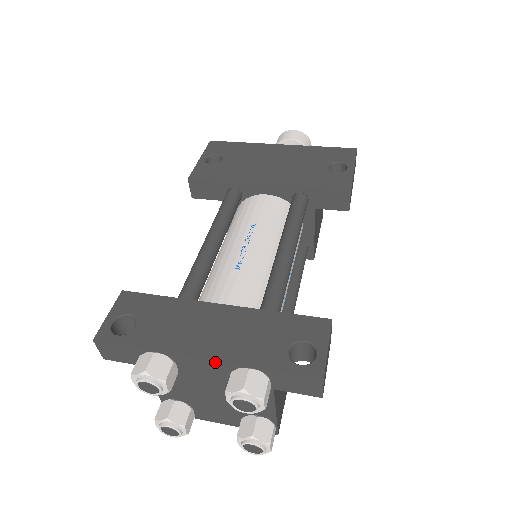
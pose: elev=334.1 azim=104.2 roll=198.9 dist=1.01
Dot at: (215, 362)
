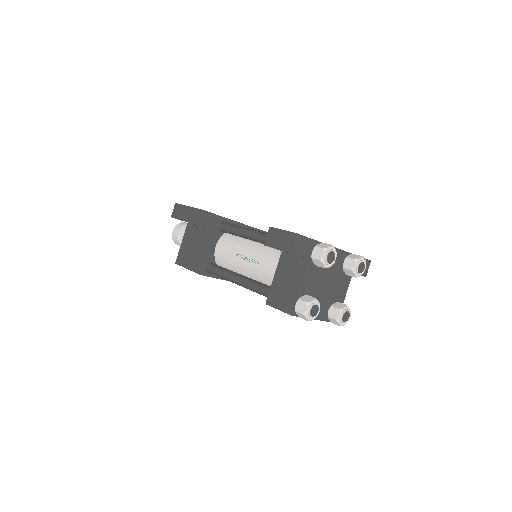
Dot at: (341, 251)
